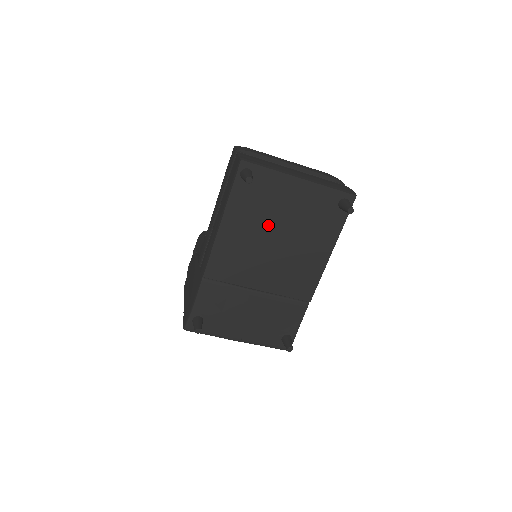
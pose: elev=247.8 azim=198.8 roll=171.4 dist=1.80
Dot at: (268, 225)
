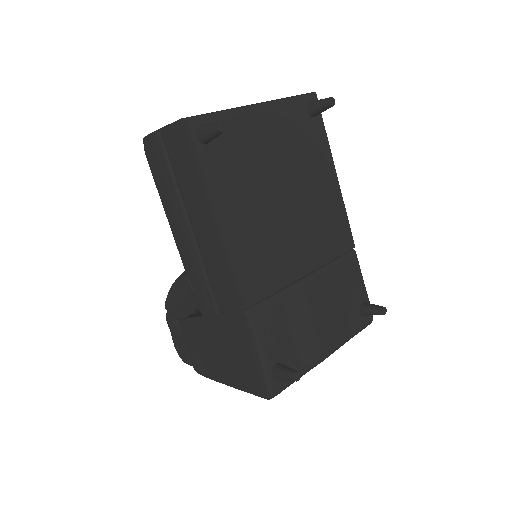
Dot at: (265, 186)
